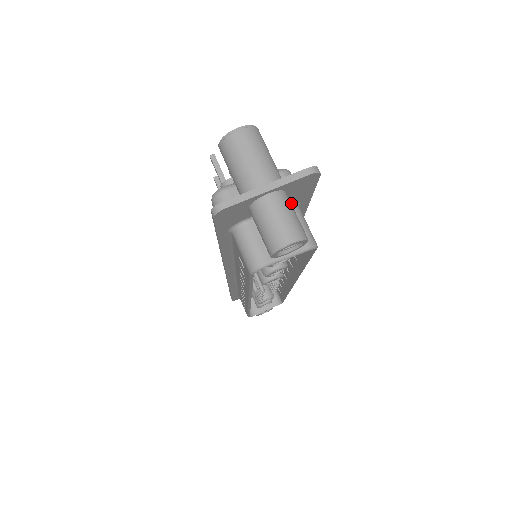
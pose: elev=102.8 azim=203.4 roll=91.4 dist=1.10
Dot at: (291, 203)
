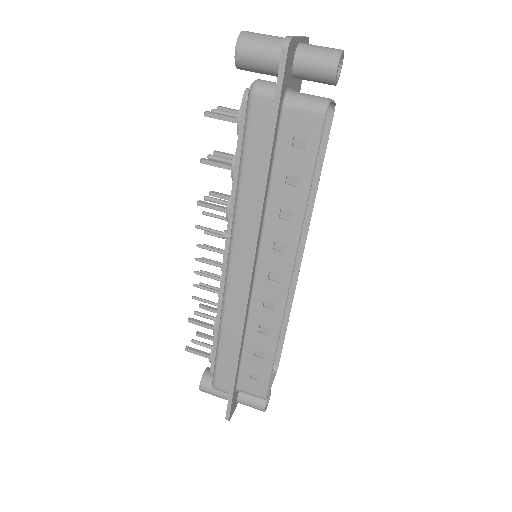
Dot at: (296, 91)
